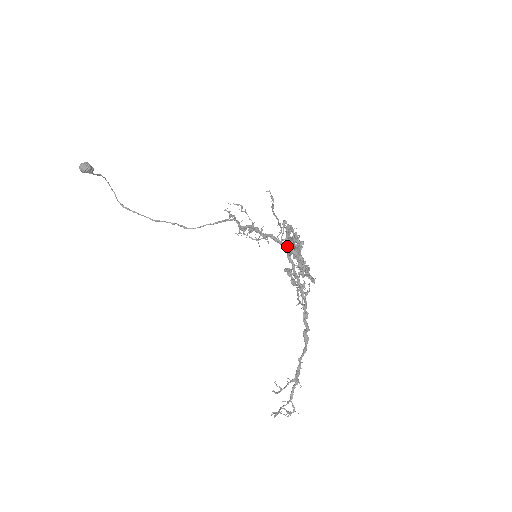
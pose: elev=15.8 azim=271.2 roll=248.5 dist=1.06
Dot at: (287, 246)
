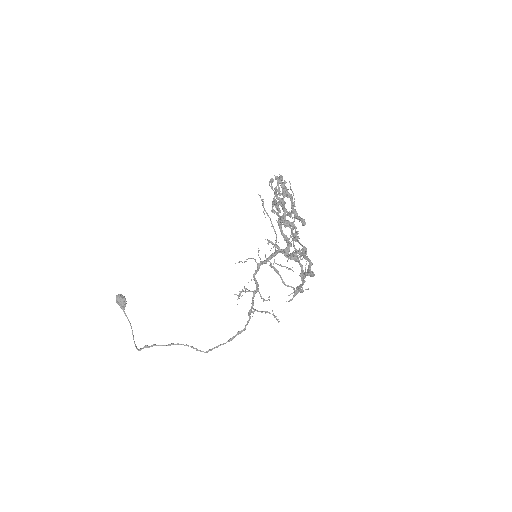
Dot at: (284, 251)
